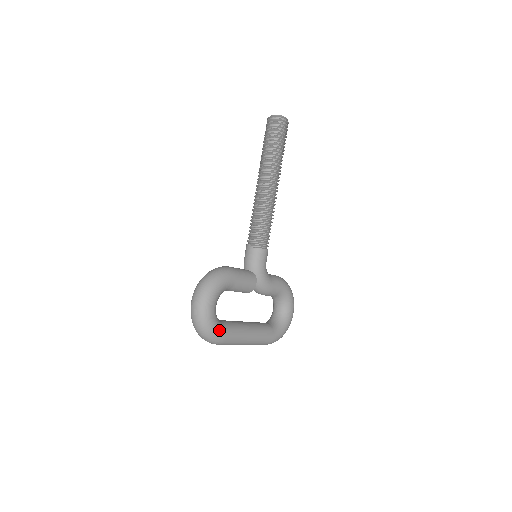
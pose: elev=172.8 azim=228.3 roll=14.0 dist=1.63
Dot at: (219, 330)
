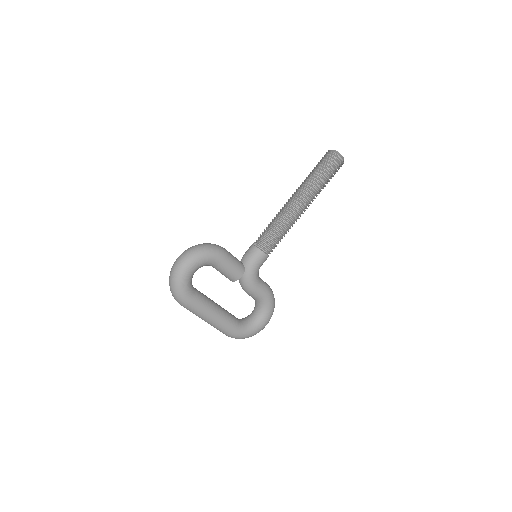
Dot at: (187, 292)
